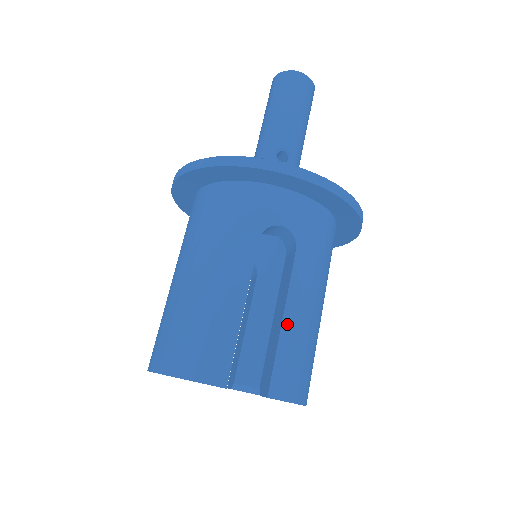
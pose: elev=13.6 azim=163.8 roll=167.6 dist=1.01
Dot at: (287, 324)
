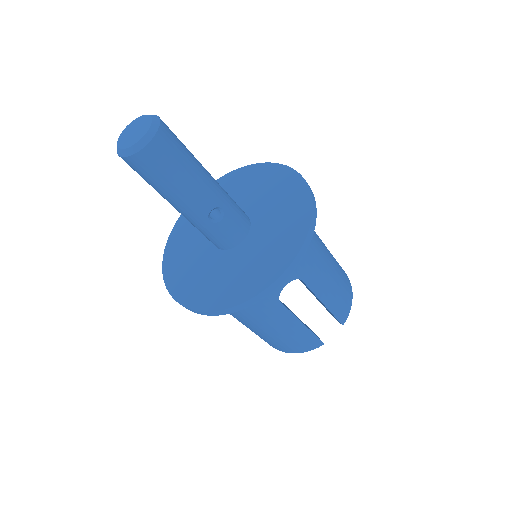
Dot at: (327, 302)
